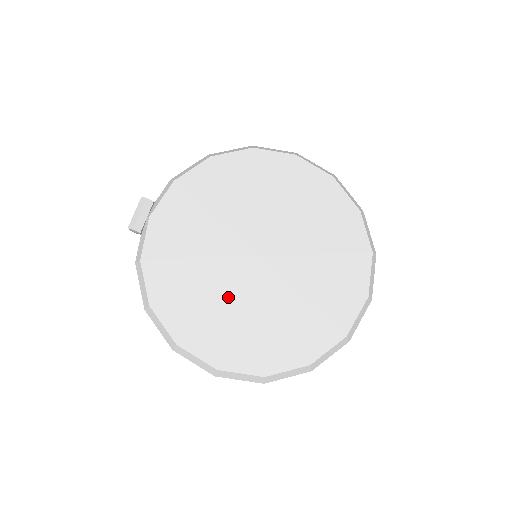
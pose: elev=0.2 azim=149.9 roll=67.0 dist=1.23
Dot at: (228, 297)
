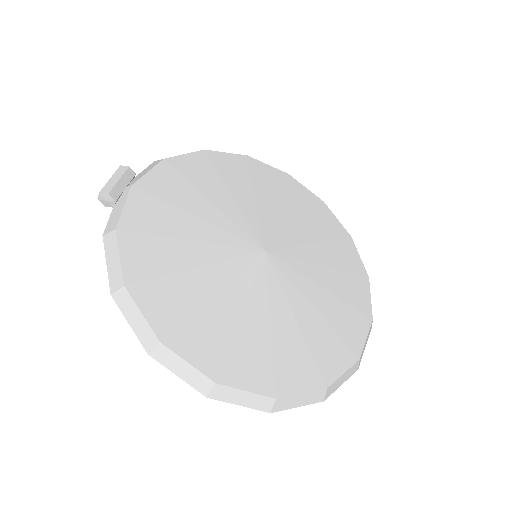
Dot at: (230, 291)
